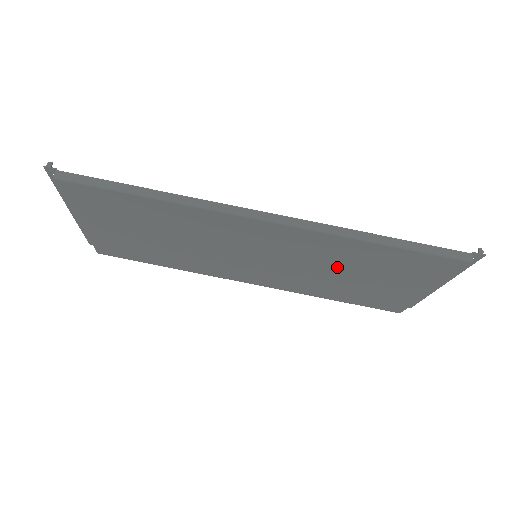
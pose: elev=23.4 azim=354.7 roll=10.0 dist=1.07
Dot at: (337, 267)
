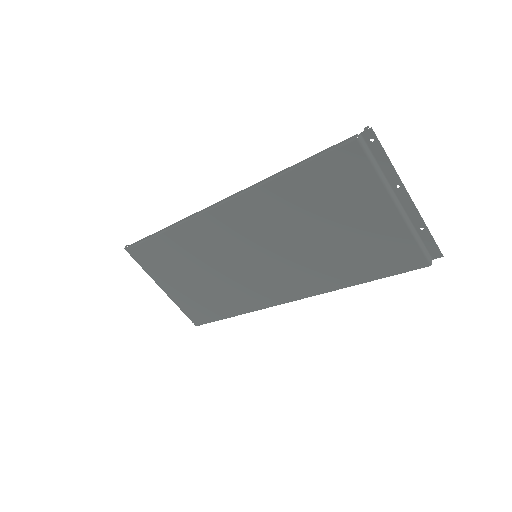
Dot at: (303, 227)
